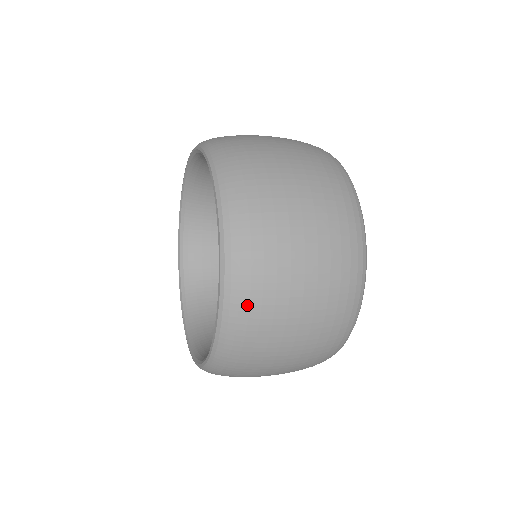
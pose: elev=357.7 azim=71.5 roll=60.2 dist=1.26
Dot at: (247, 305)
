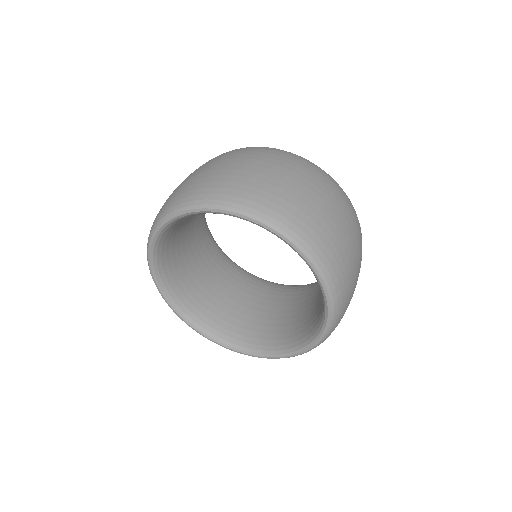
Dot at: (326, 248)
